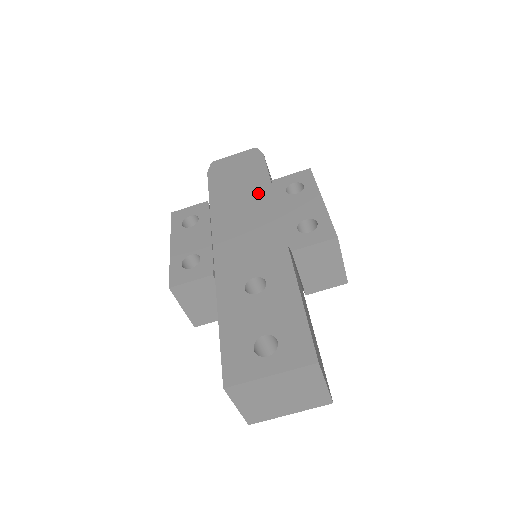
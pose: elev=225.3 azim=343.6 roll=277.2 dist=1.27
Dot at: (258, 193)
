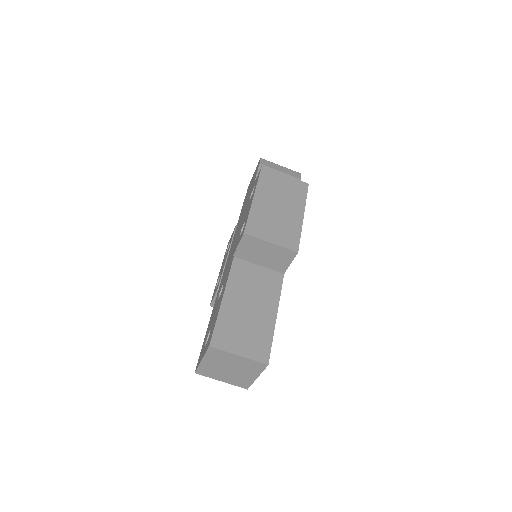
Dot at: (246, 206)
